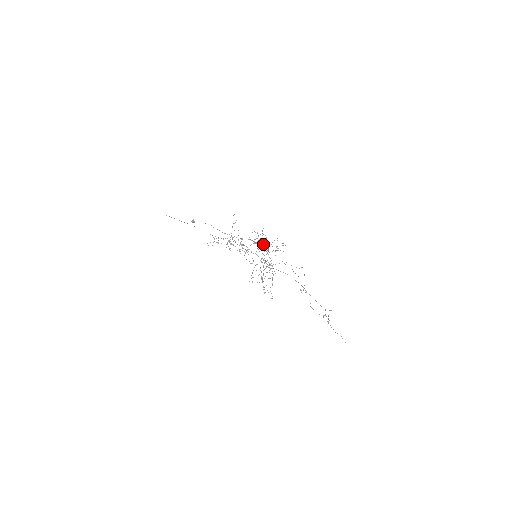
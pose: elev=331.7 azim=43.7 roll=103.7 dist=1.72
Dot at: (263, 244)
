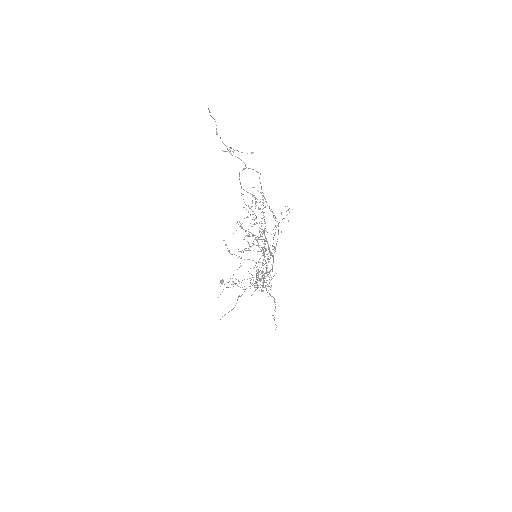
Dot at: occluded
